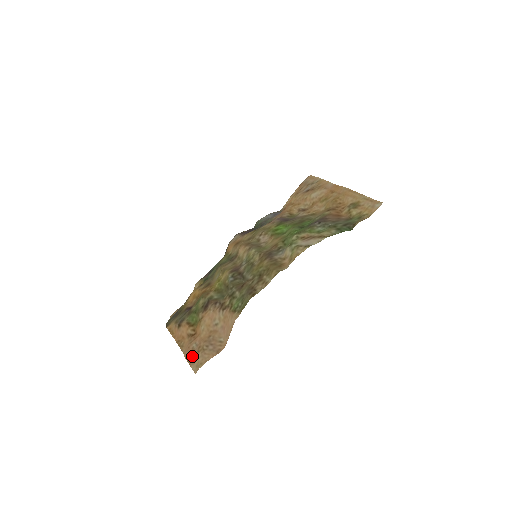
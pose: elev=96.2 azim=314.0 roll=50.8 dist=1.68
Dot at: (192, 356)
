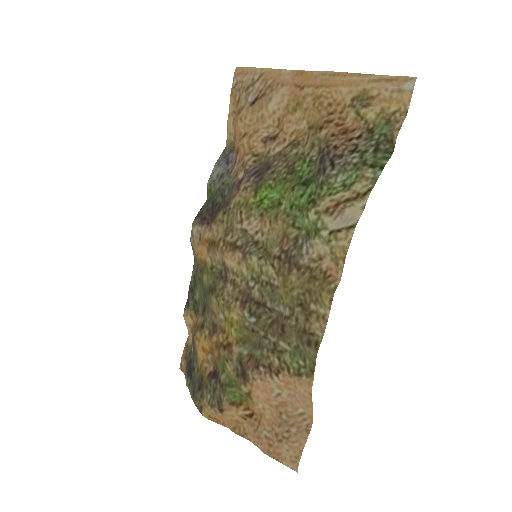
Dot at: (274, 450)
